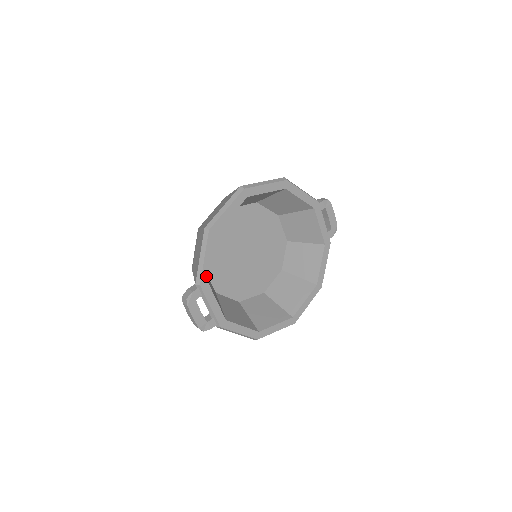
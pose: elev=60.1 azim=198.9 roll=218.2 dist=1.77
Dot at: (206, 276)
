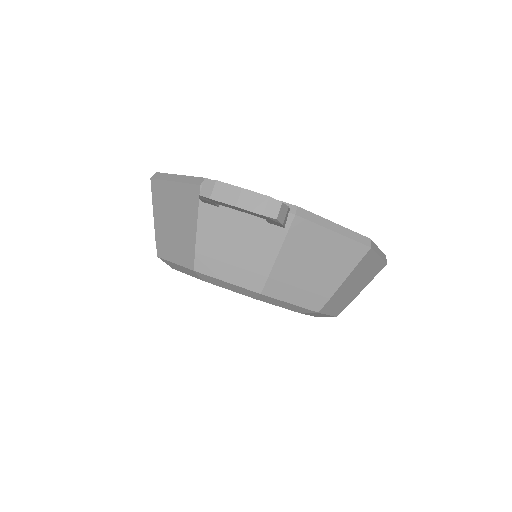
Dot at: occluded
